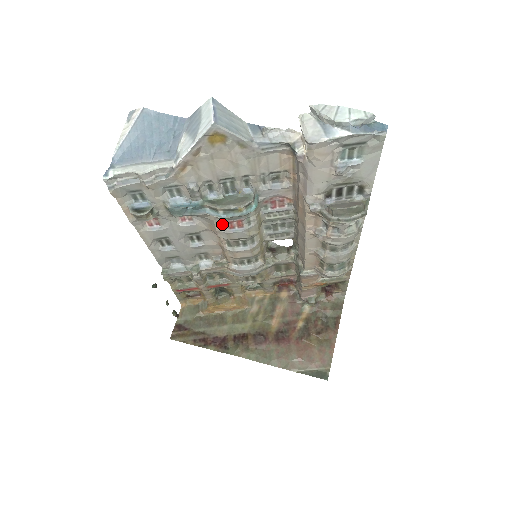
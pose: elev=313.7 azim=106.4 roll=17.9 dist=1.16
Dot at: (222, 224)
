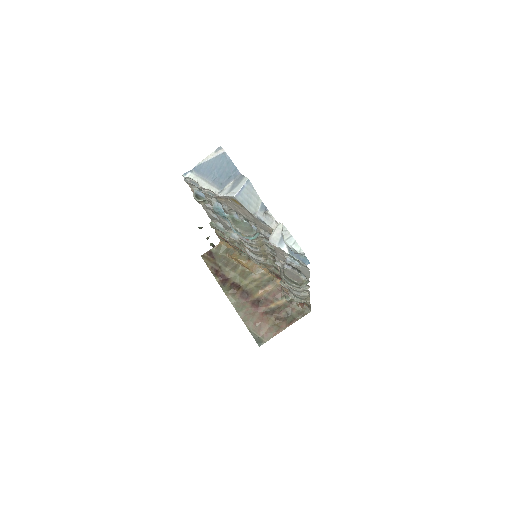
Dot at: occluded
